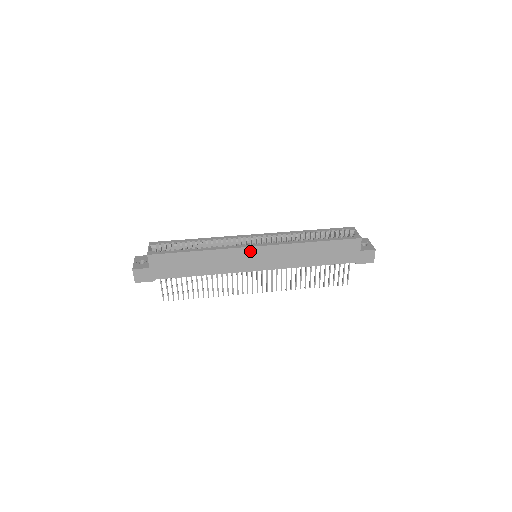
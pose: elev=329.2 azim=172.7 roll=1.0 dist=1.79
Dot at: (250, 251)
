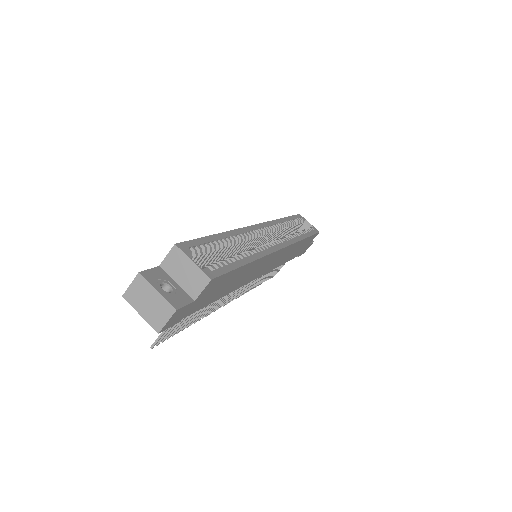
Dot at: (275, 255)
